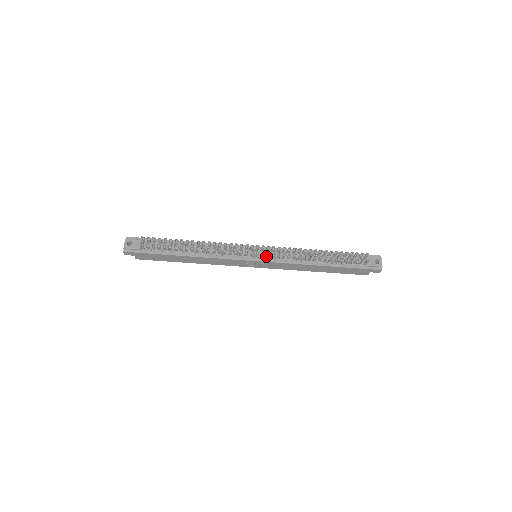
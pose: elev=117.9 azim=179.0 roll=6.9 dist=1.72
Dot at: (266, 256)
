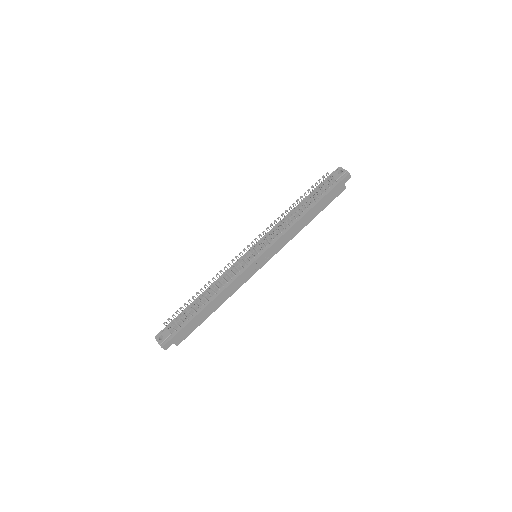
Dot at: (262, 247)
